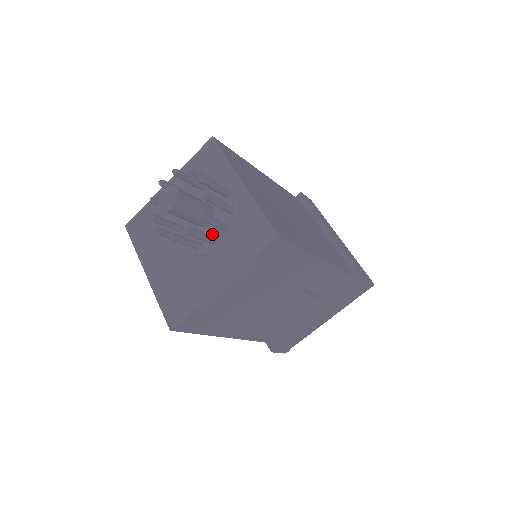
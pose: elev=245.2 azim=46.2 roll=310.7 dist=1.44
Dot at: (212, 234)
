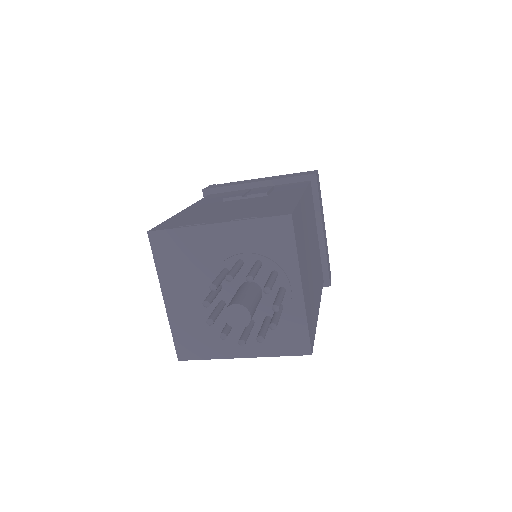
Dot at: occluded
